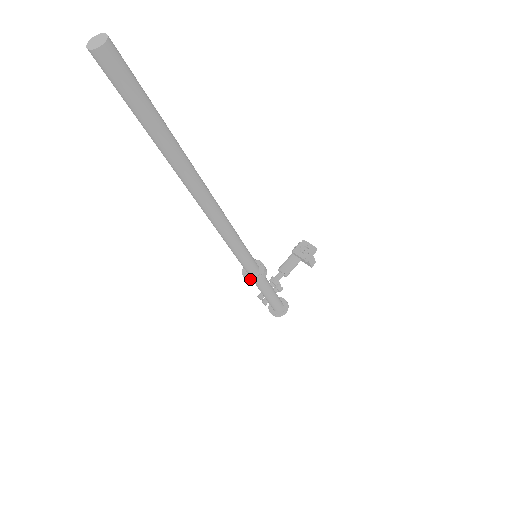
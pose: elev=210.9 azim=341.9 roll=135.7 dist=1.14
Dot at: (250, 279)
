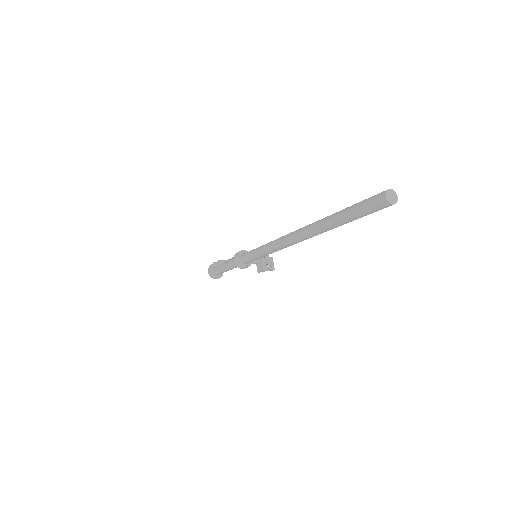
Dot at: (239, 264)
